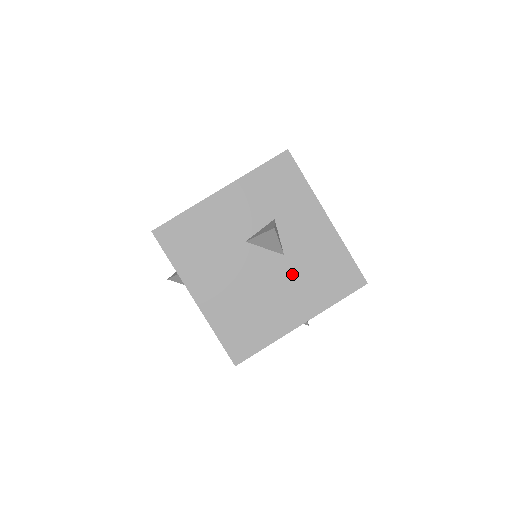
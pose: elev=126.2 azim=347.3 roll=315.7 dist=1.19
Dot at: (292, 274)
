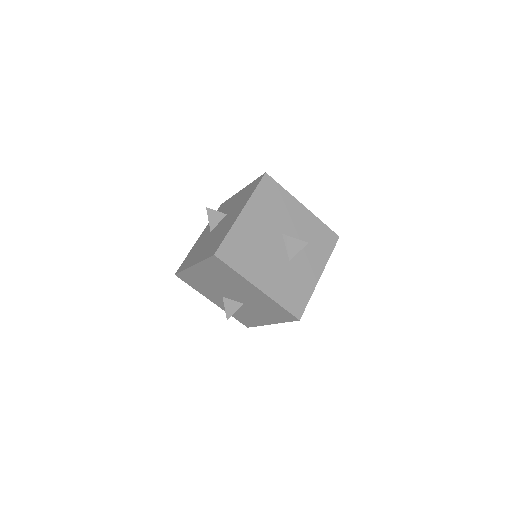
Dot at: (232, 212)
